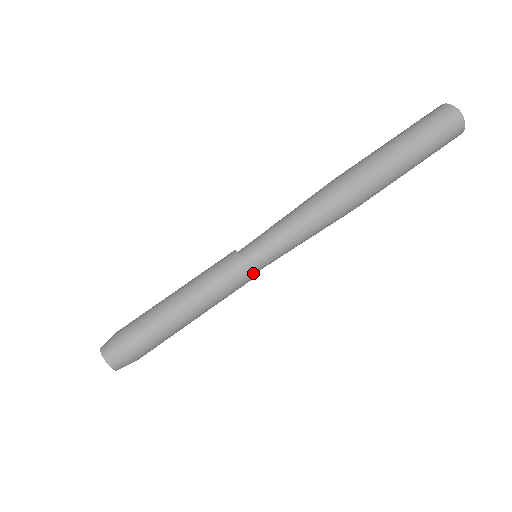
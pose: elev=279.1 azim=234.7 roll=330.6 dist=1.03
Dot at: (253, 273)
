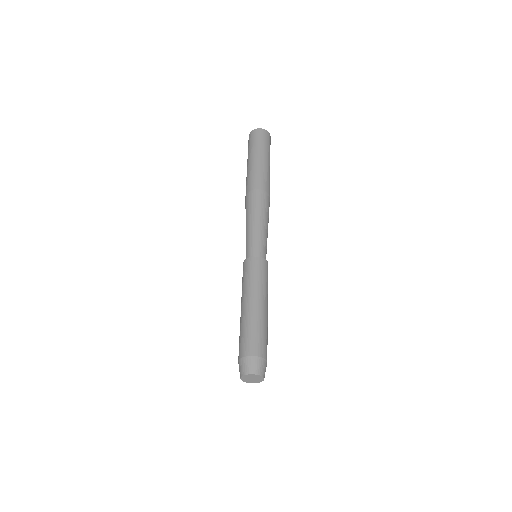
Dot at: (261, 259)
